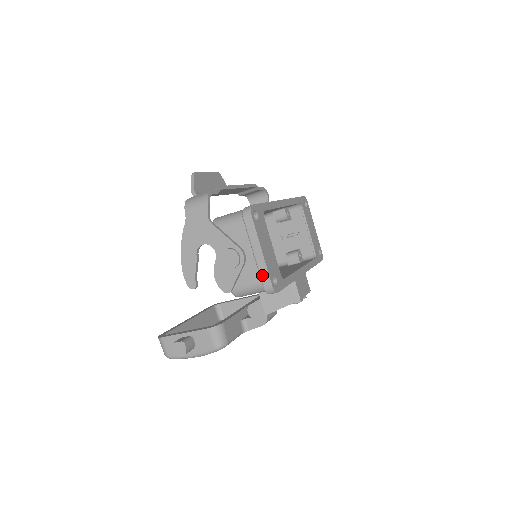
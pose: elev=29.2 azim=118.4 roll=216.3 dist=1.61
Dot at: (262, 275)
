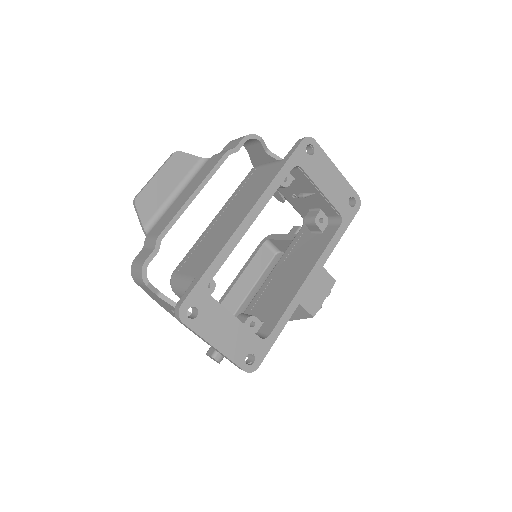
Dot at: occluded
